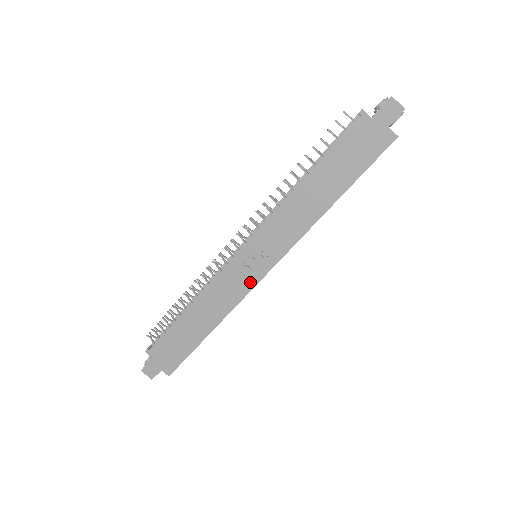
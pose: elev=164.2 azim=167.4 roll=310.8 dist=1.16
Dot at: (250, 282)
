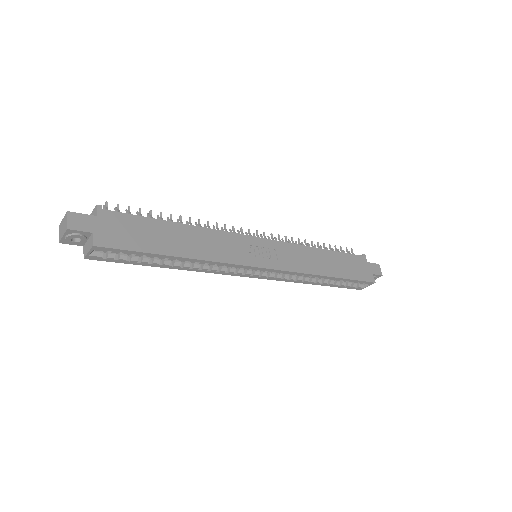
Dot at: (249, 260)
